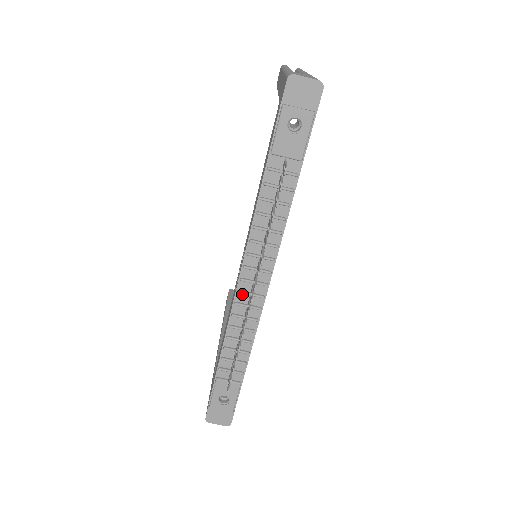
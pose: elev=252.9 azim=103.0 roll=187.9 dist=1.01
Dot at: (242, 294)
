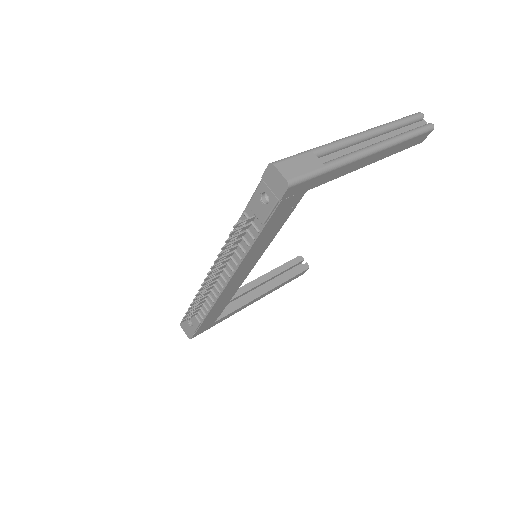
Dot at: occluded
